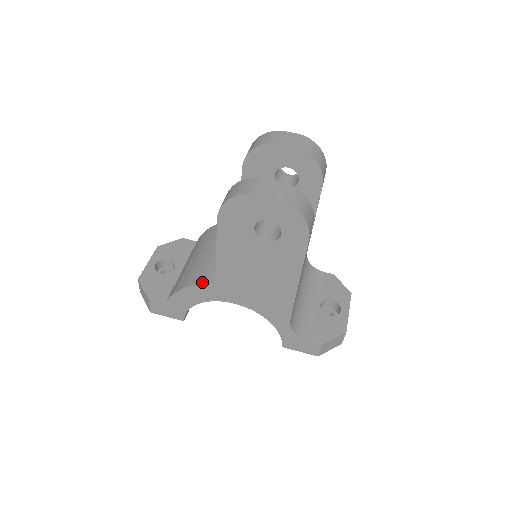
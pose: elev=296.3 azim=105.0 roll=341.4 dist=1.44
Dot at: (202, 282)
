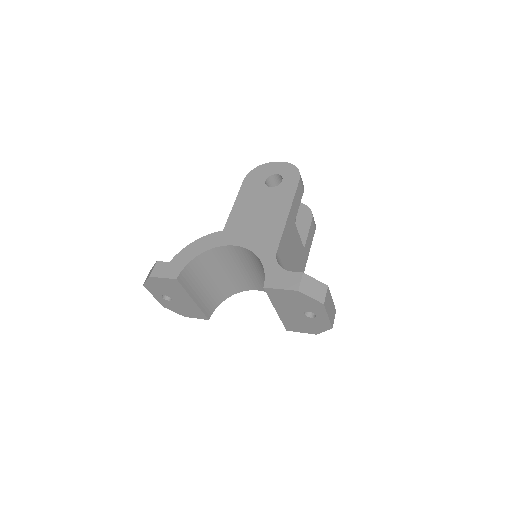
Dot at: (212, 235)
